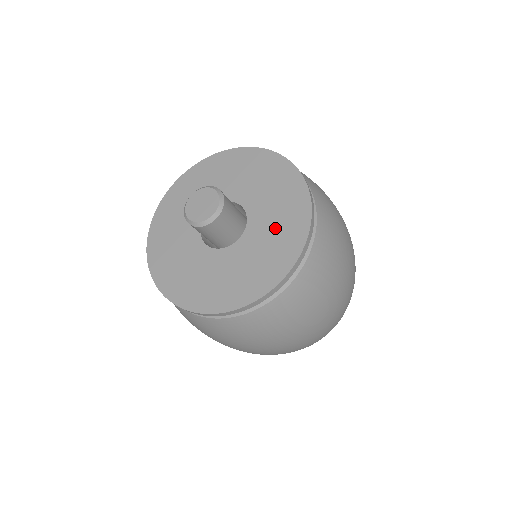
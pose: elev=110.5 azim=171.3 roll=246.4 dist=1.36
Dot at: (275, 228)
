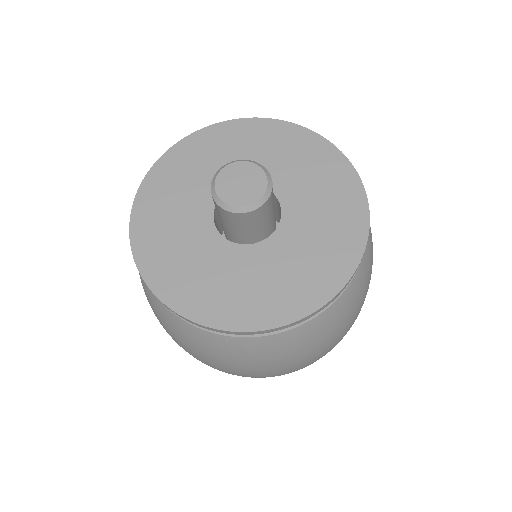
Dot at: (294, 268)
